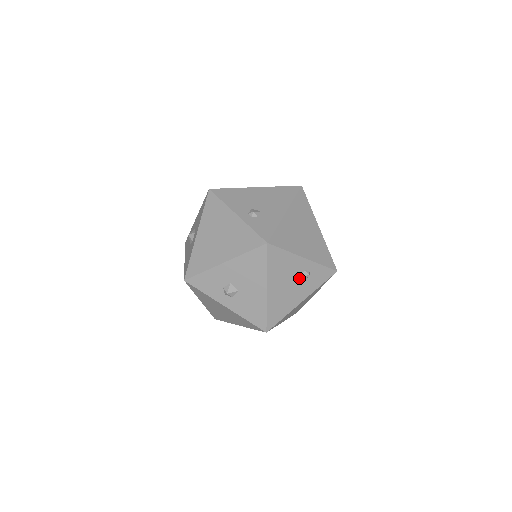
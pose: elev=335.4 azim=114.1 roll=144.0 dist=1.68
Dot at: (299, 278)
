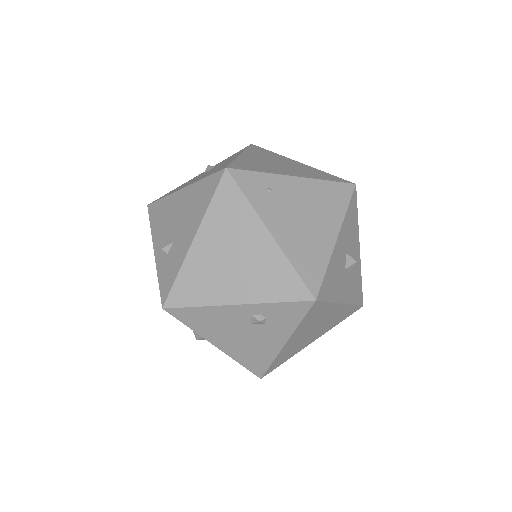
Dot at: (252, 325)
